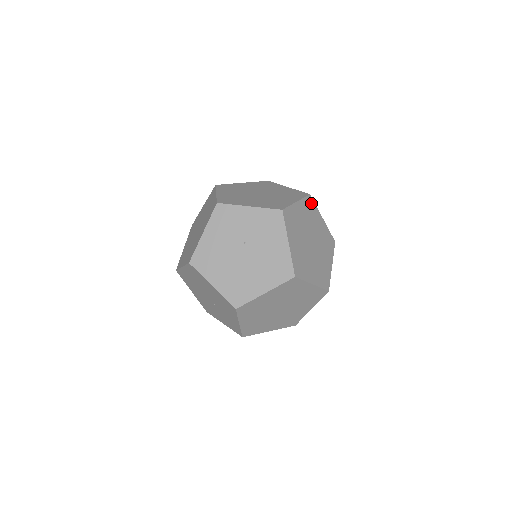
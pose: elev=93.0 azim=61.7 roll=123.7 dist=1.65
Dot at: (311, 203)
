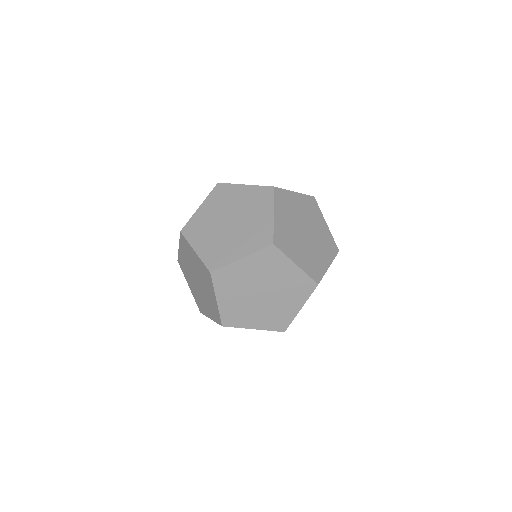
Dot at: occluded
